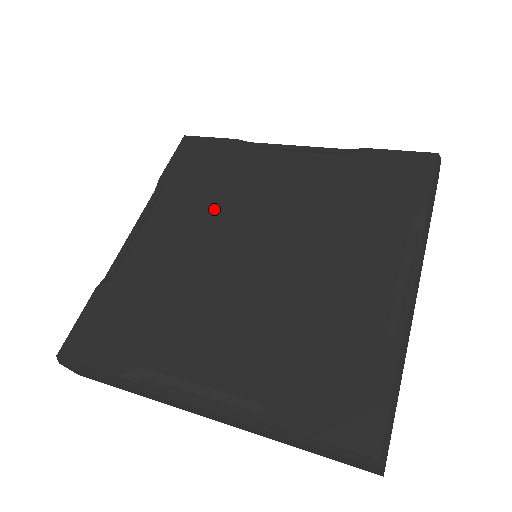
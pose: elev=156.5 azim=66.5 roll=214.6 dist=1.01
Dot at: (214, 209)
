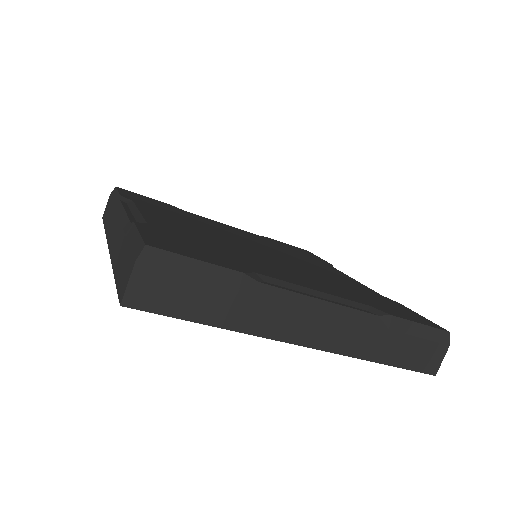
Dot at: (271, 245)
